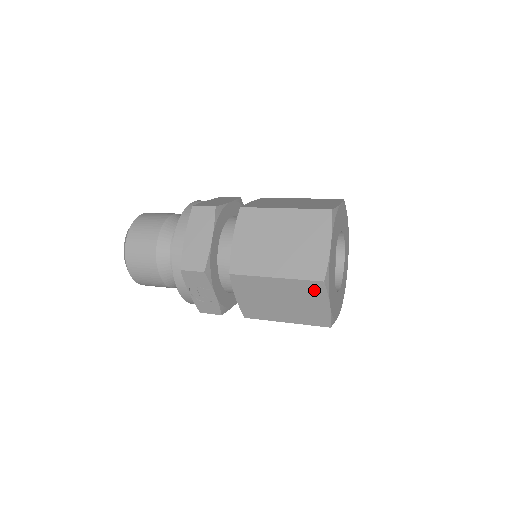
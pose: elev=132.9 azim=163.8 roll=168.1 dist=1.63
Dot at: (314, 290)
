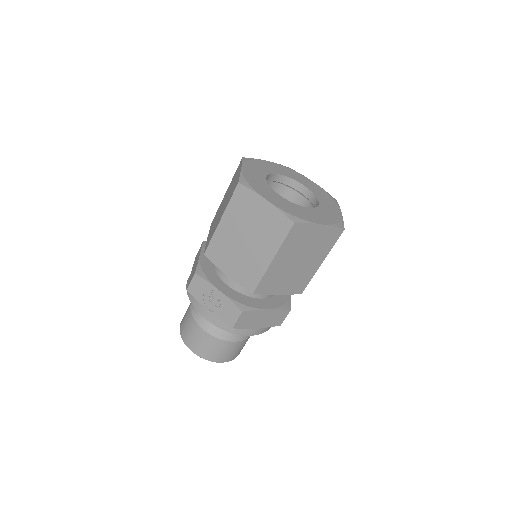
Dot at: (244, 199)
